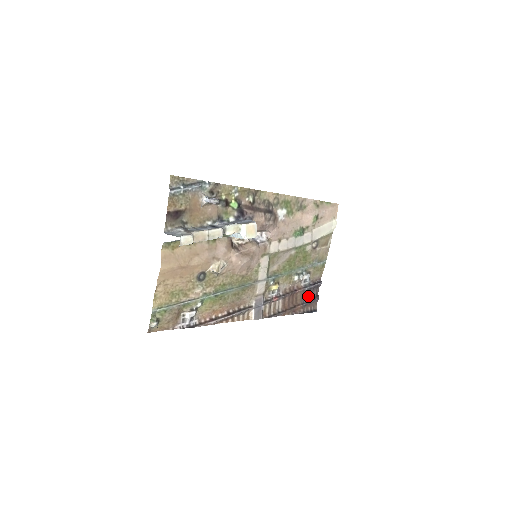
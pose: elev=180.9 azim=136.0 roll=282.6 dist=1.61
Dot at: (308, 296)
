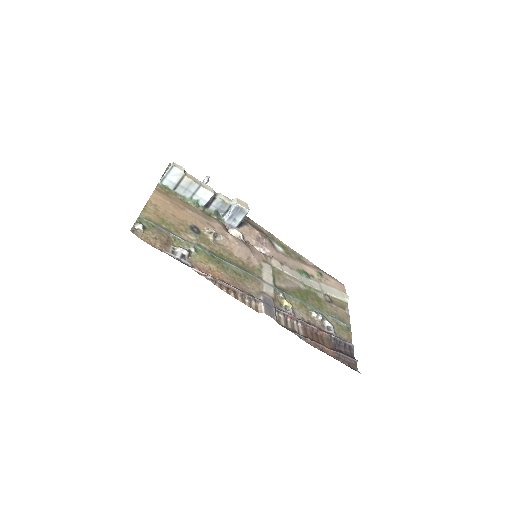
Dot at: (340, 350)
